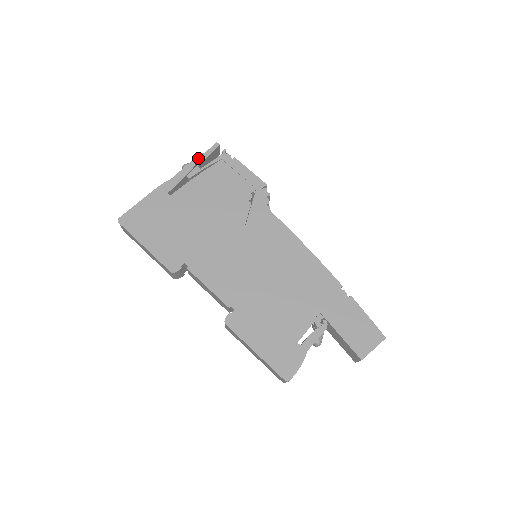
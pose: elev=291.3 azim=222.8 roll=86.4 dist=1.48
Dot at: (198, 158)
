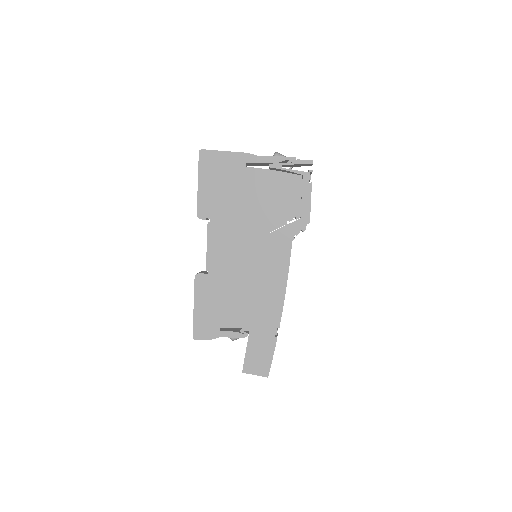
Dot at: (289, 159)
